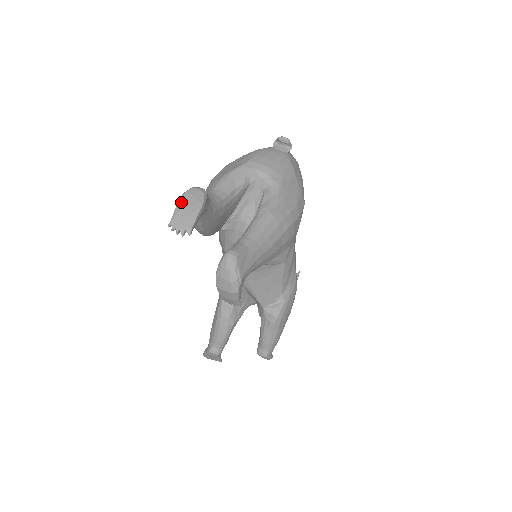
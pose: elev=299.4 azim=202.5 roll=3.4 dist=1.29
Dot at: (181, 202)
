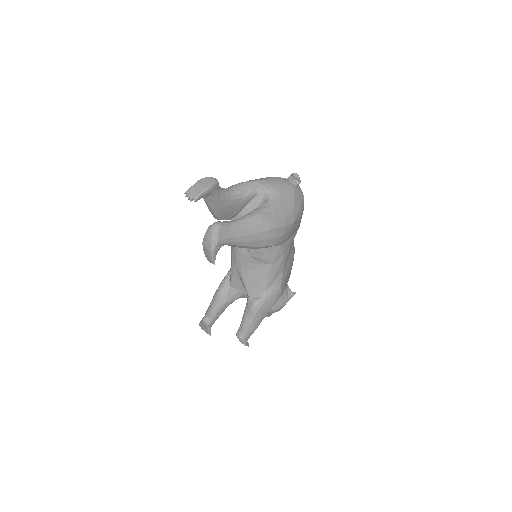
Dot at: (199, 182)
